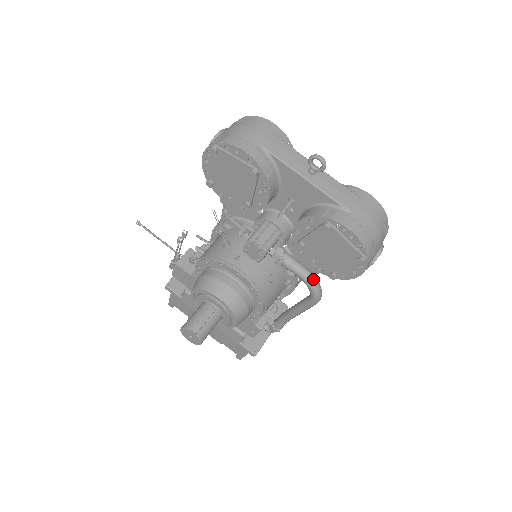
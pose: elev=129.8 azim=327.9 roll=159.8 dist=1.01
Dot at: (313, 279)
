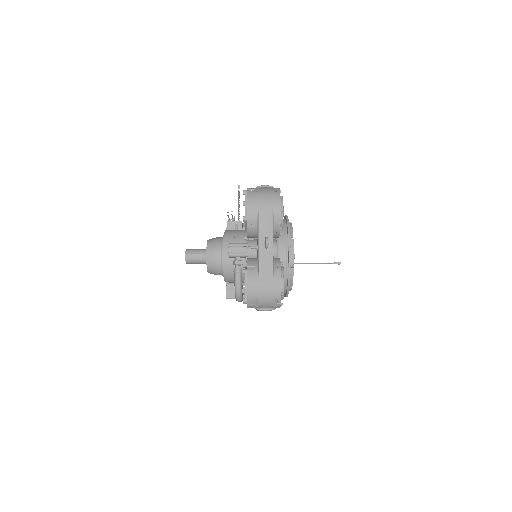
Dot at: (238, 288)
